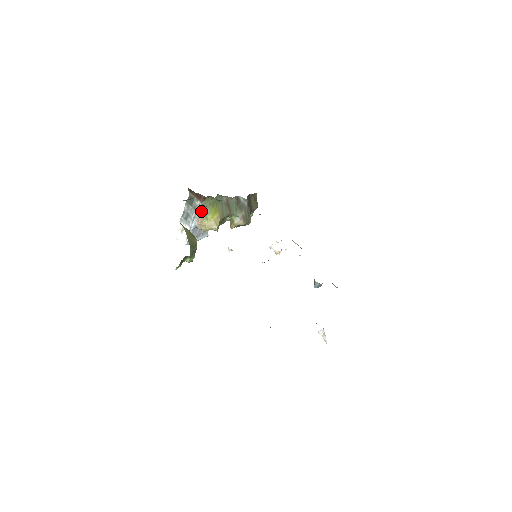
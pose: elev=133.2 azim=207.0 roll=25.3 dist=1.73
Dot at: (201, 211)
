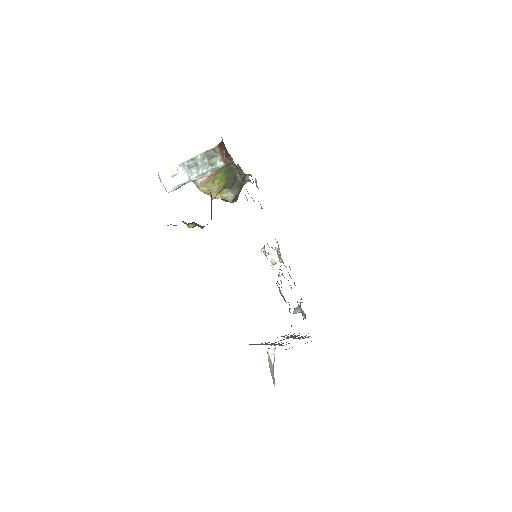
Dot at: (215, 172)
